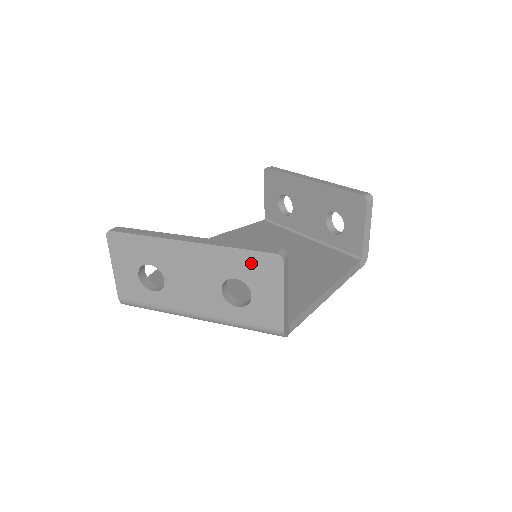
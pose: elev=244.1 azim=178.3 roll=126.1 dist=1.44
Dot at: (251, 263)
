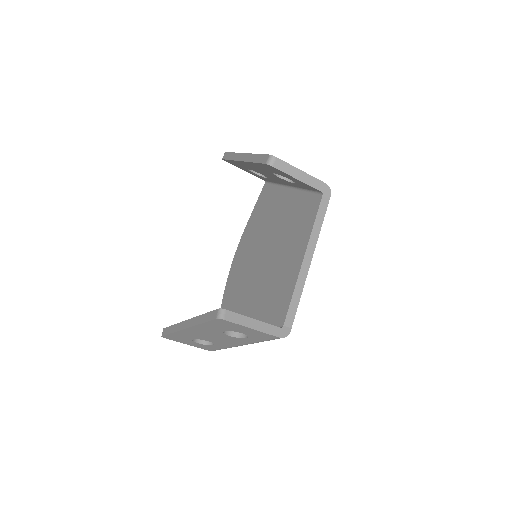
Dot at: (216, 325)
